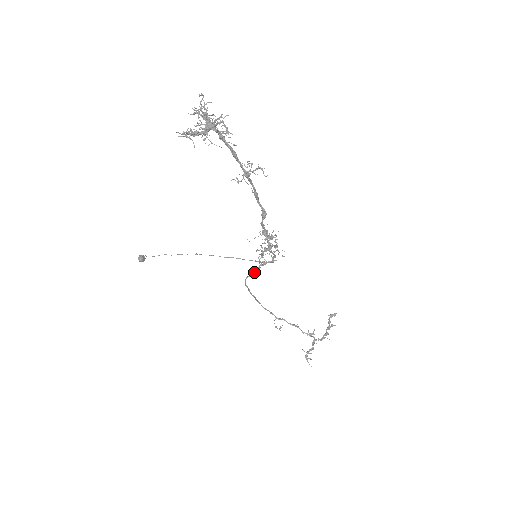
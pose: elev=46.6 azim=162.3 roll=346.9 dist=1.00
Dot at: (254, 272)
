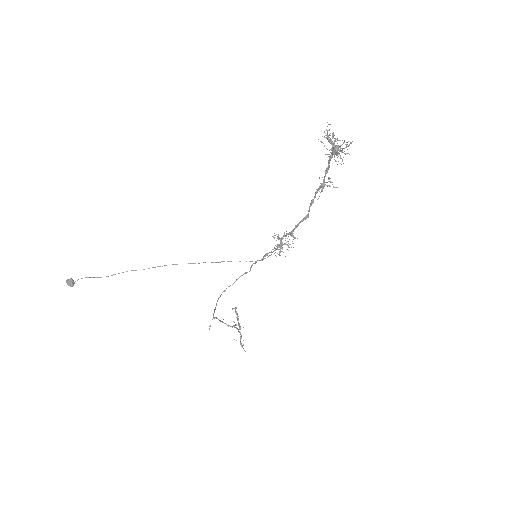
Dot at: (249, 271)
